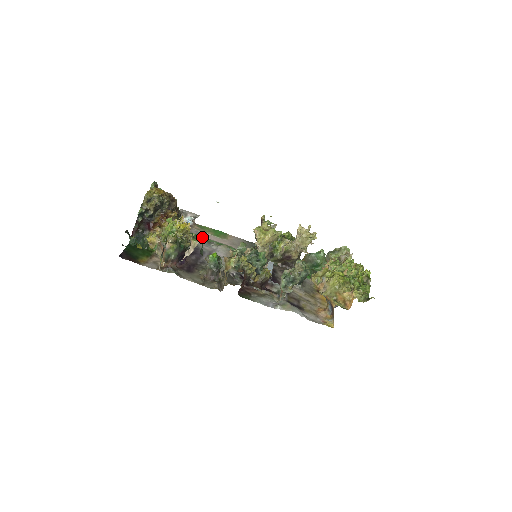
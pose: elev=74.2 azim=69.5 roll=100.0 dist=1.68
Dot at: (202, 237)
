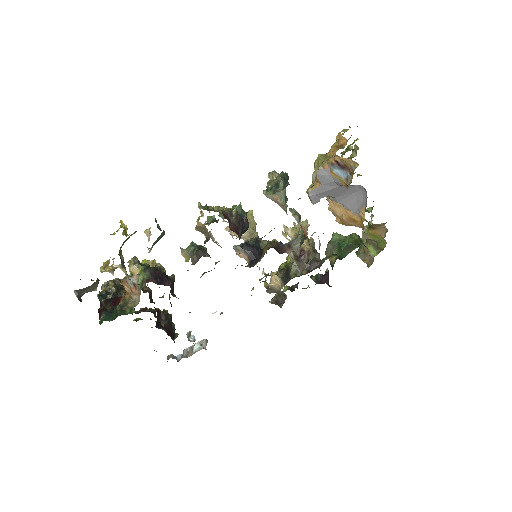
Dot at: occluded
